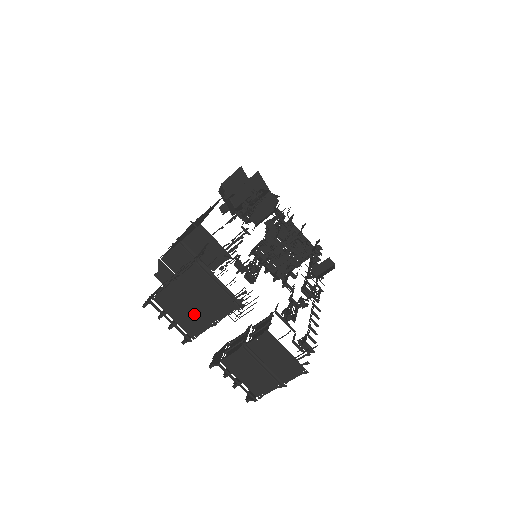
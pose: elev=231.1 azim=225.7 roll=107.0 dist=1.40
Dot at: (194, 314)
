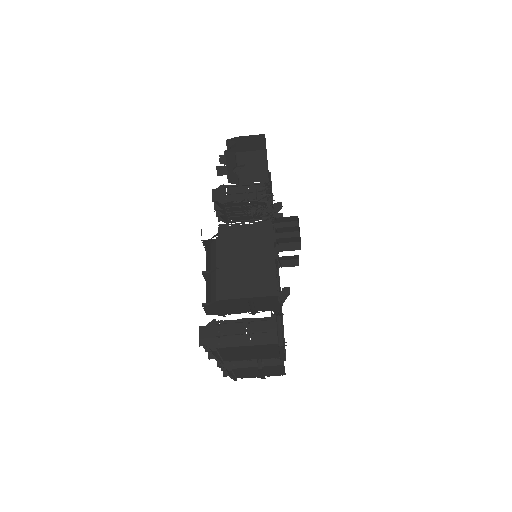
Dot at: (241, 356)
